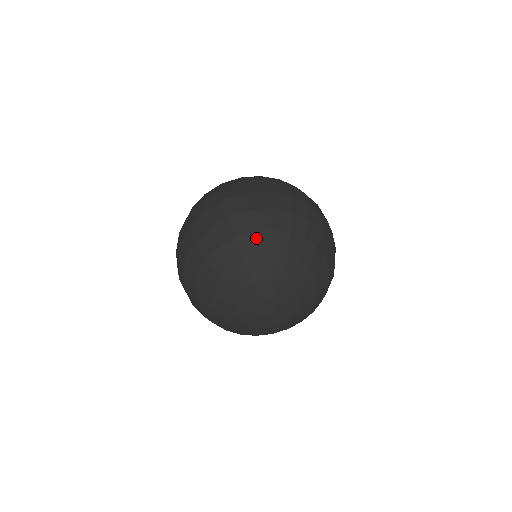
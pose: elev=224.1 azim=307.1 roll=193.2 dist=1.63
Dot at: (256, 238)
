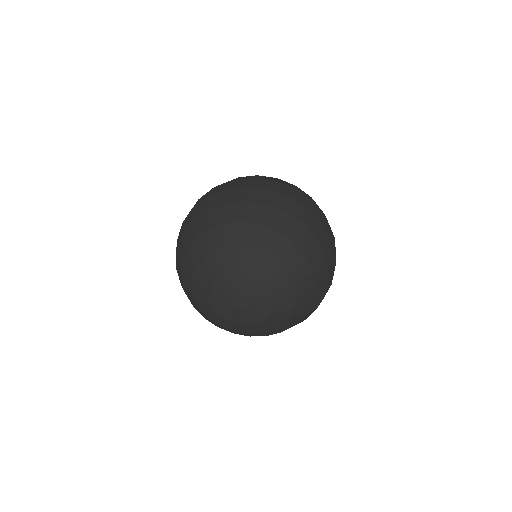
Dot at: (226, 229)
